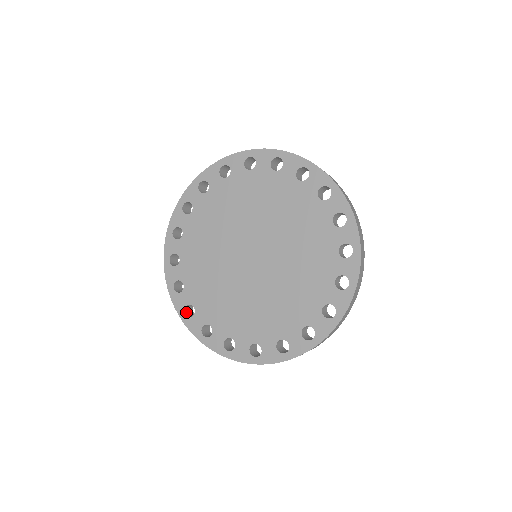
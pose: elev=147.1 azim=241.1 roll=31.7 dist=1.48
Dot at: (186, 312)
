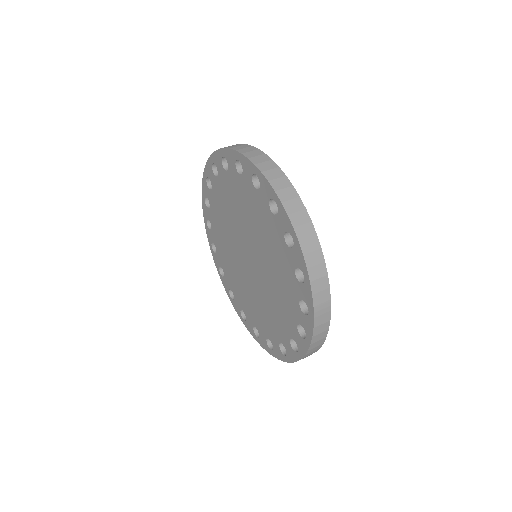
Dot at: occluded
